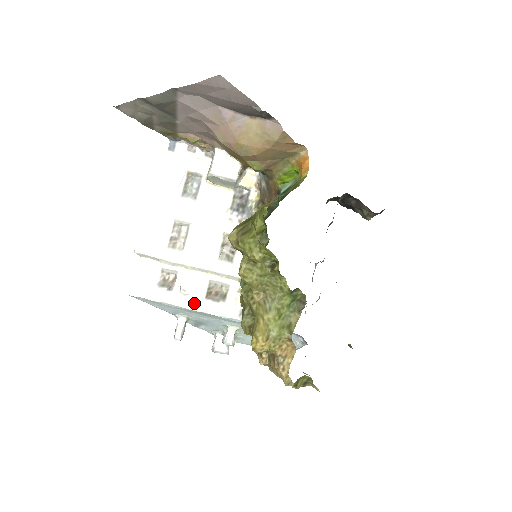
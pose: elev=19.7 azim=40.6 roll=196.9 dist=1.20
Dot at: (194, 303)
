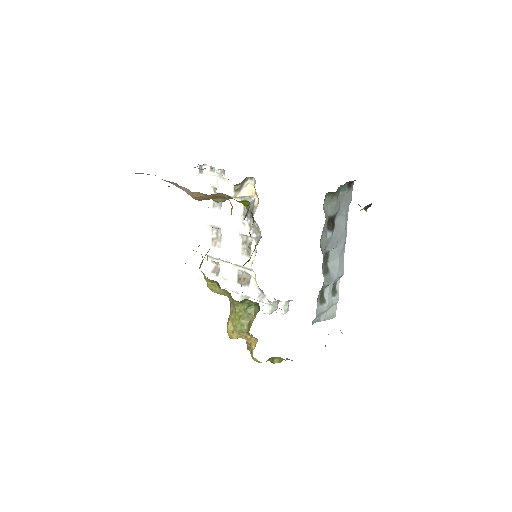
Dot at: (230, 286)
